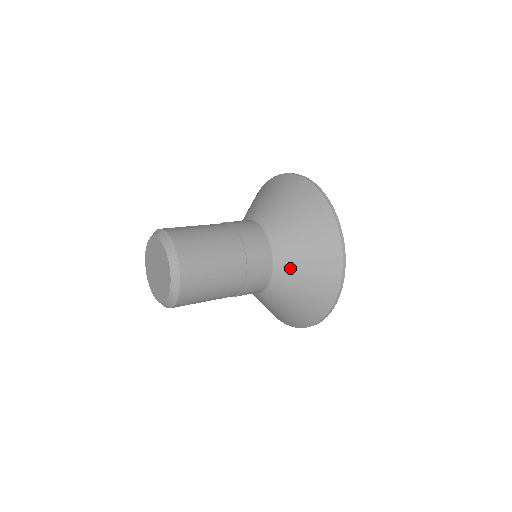
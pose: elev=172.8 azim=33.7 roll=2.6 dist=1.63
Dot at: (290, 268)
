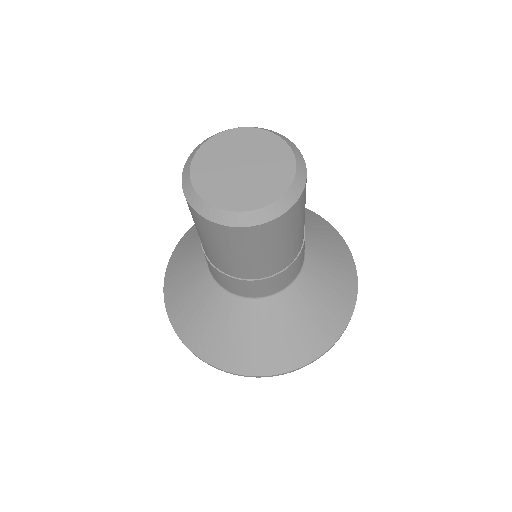
Dot at: (318, 267)
